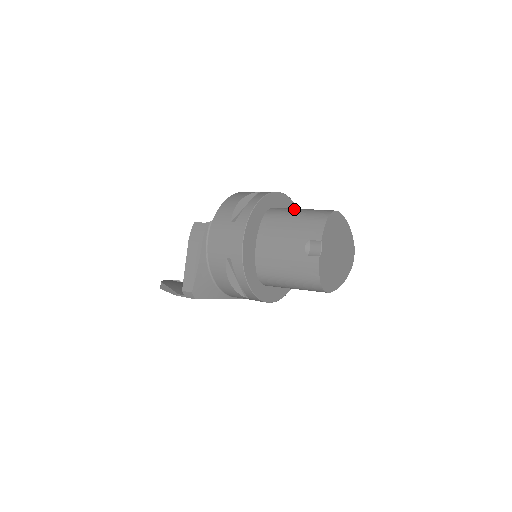
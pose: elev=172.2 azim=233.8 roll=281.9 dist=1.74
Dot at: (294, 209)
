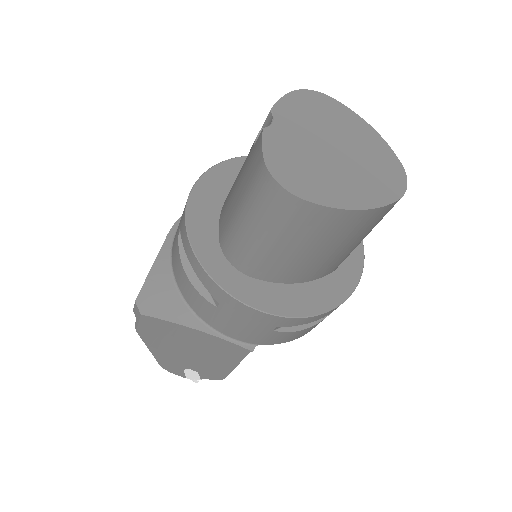
Dot at: occluded
